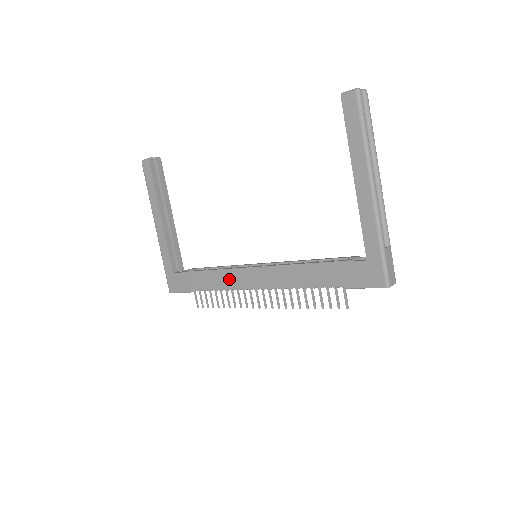
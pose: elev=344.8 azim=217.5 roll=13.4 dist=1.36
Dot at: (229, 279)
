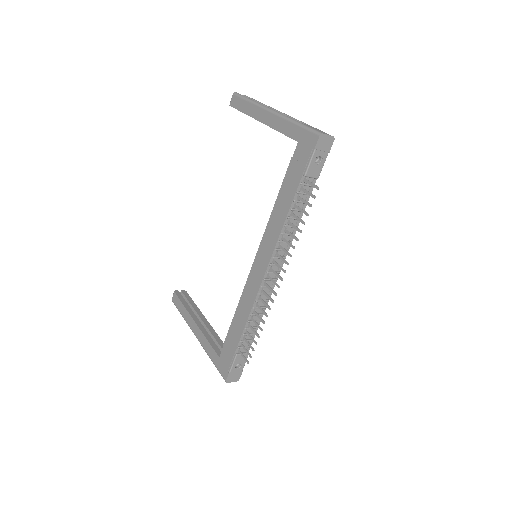
Dot at: (248, 296)
